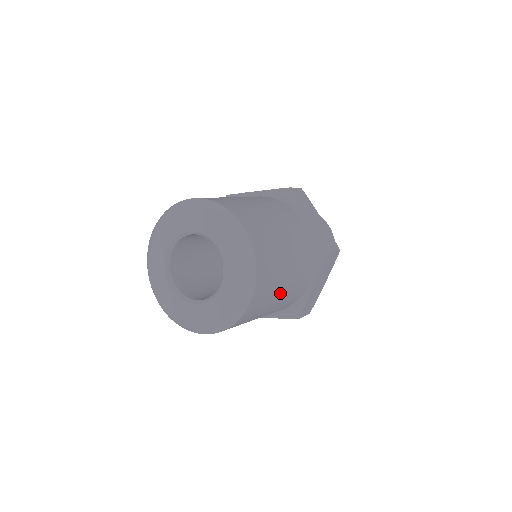
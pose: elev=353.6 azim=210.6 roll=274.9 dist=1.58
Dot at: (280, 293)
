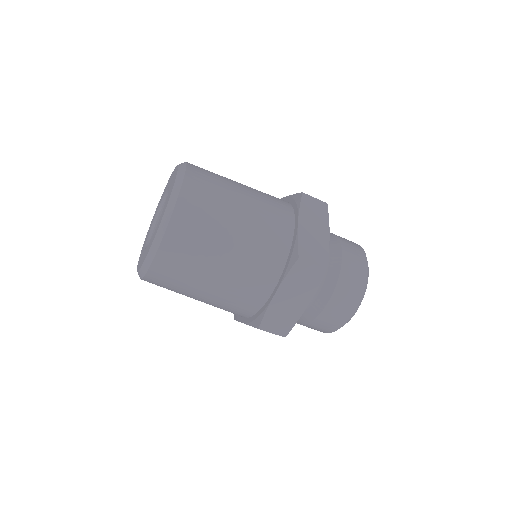
Dot at: (215, 268)
